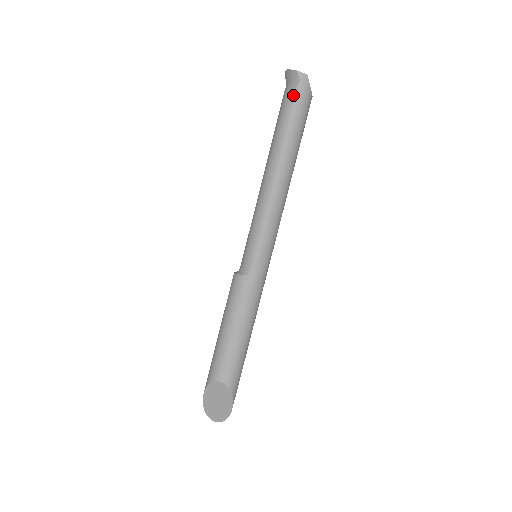
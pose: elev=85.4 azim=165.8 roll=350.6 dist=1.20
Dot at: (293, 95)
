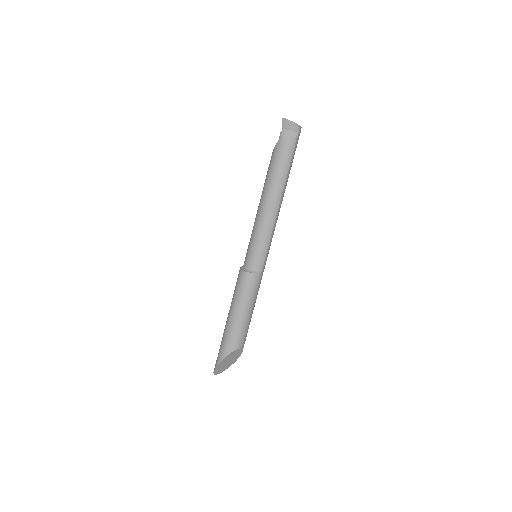
Dot at: (294, 142)
